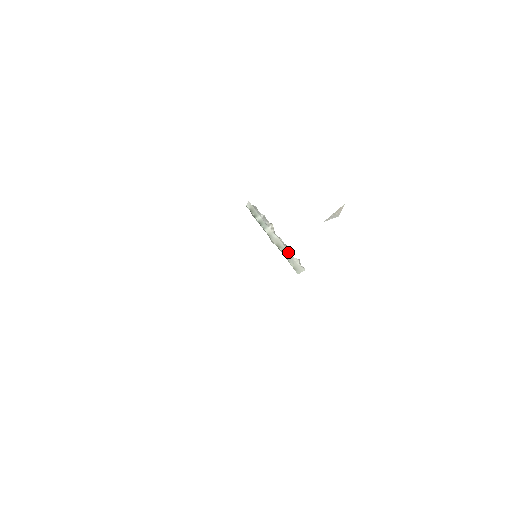
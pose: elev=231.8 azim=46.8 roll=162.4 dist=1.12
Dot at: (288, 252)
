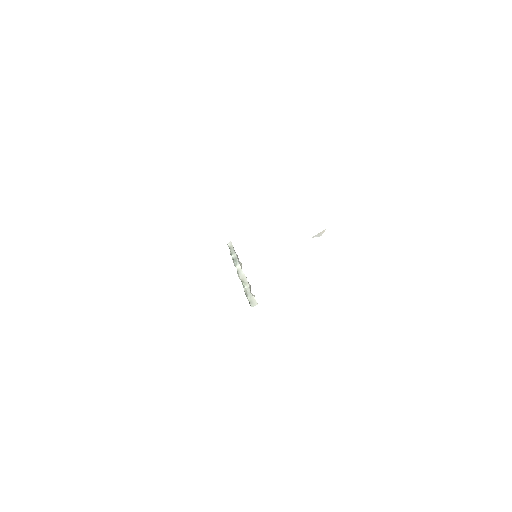
Dot at: (249, 287)
